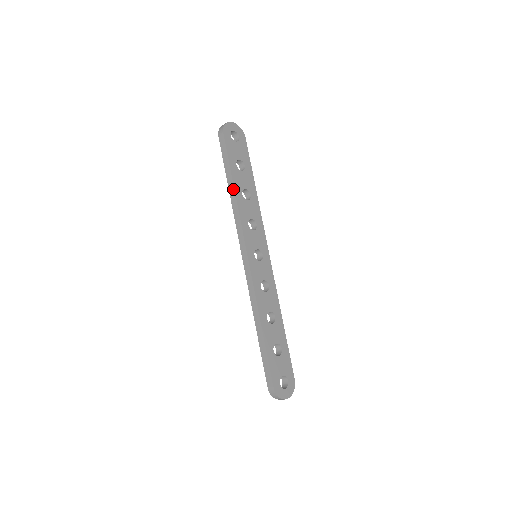
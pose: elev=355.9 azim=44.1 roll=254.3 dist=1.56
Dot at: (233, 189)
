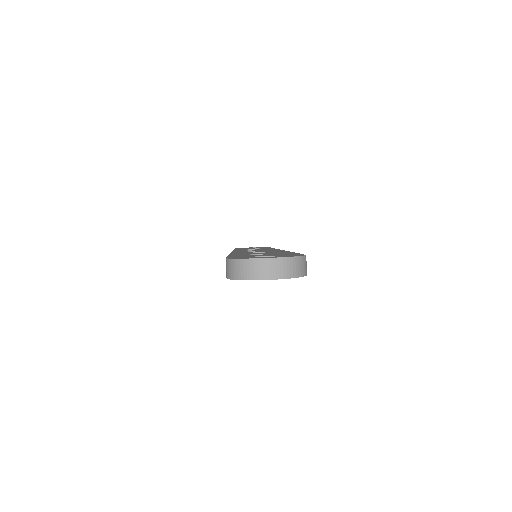
Dot at: occluded
